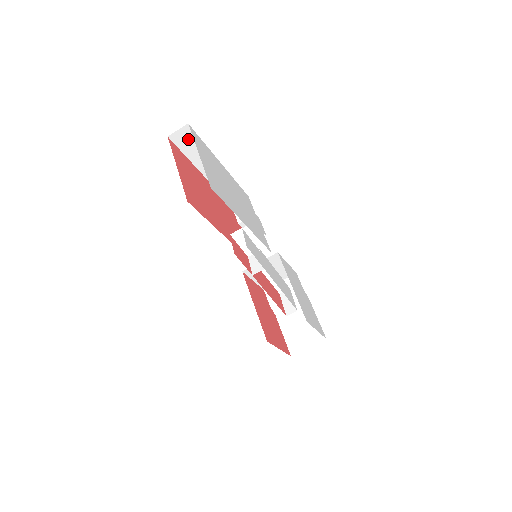
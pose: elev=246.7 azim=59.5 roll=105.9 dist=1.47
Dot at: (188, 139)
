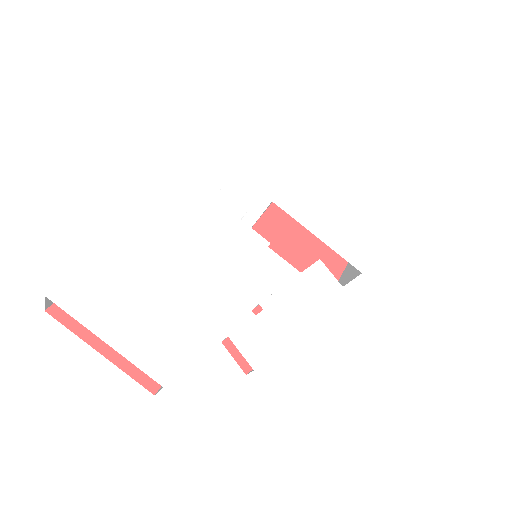
Dot at: occluded
